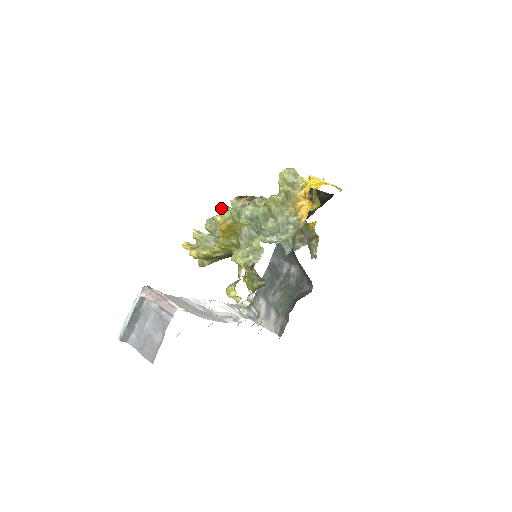
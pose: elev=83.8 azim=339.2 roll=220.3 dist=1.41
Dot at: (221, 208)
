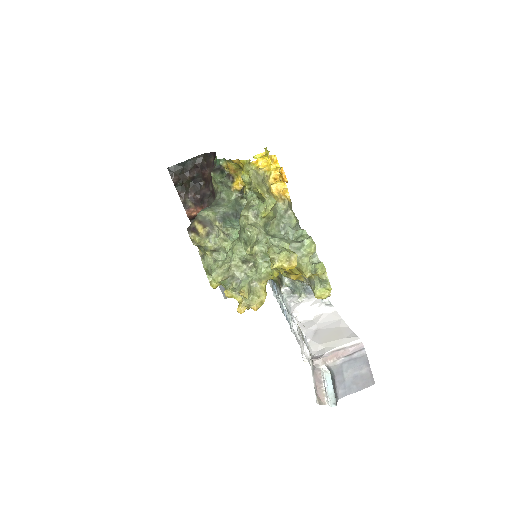
Dot at: (272, 256)
